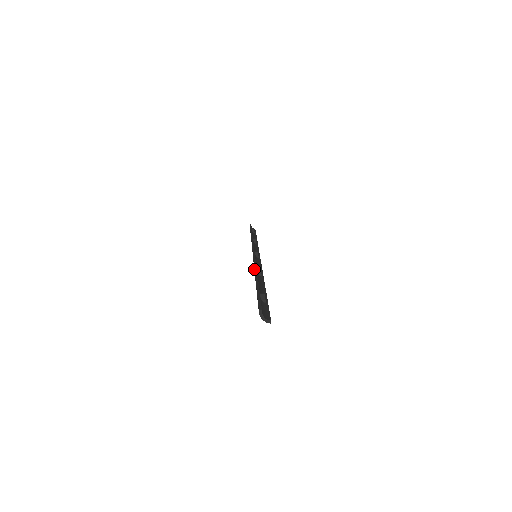
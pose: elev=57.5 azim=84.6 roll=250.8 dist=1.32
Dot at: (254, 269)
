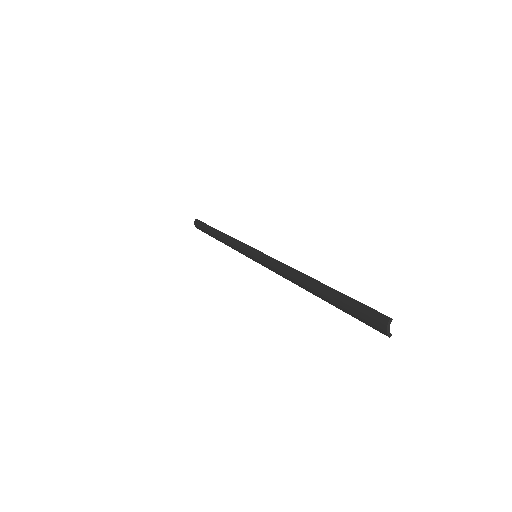
Dot at: occluded
